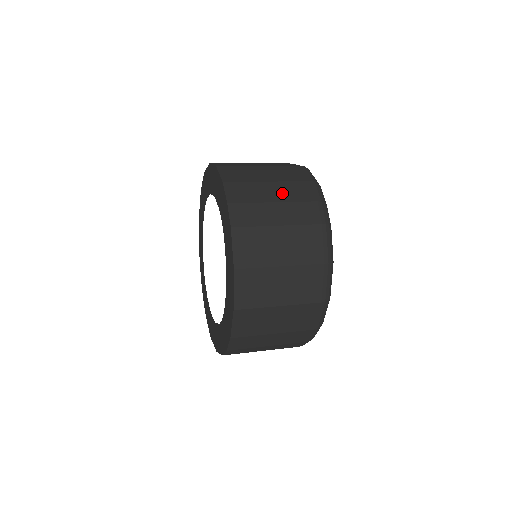
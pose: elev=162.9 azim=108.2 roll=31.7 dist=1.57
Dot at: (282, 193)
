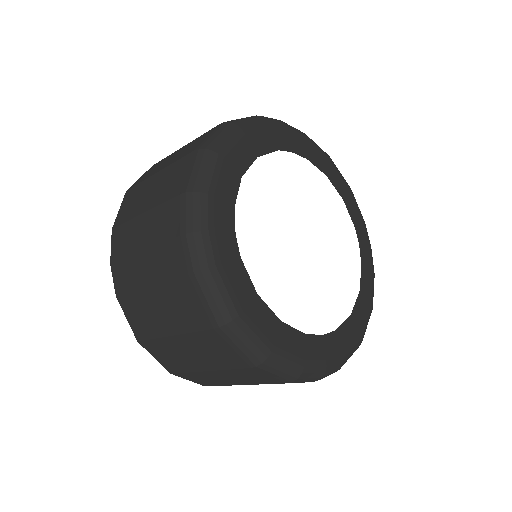
Dot at: occluded
